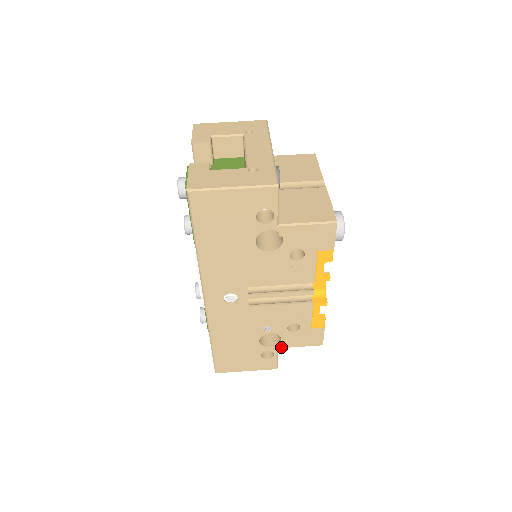
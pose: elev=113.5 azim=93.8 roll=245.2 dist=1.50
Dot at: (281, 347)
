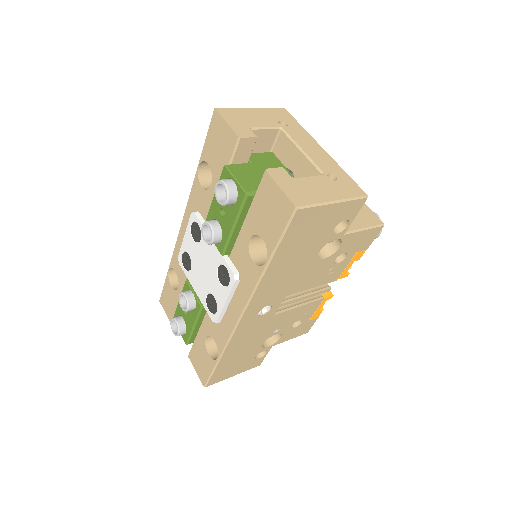
Dot at: (276, 344)
